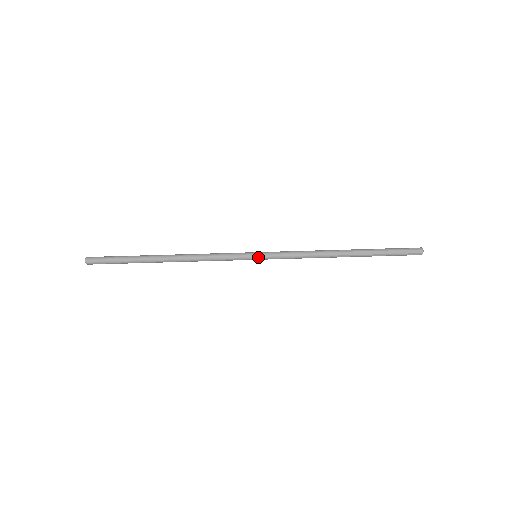
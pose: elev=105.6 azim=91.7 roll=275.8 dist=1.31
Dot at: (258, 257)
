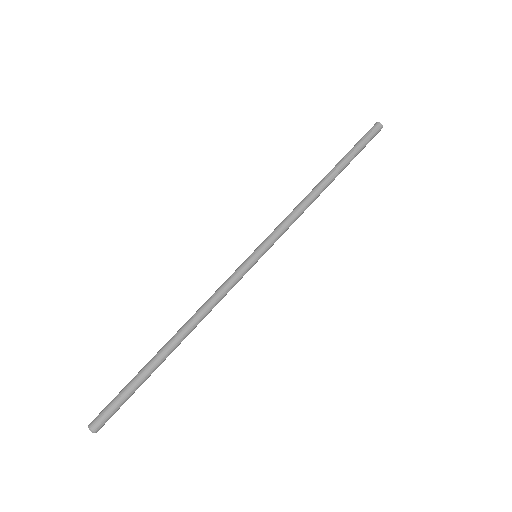
Dot at: (260, 255)
